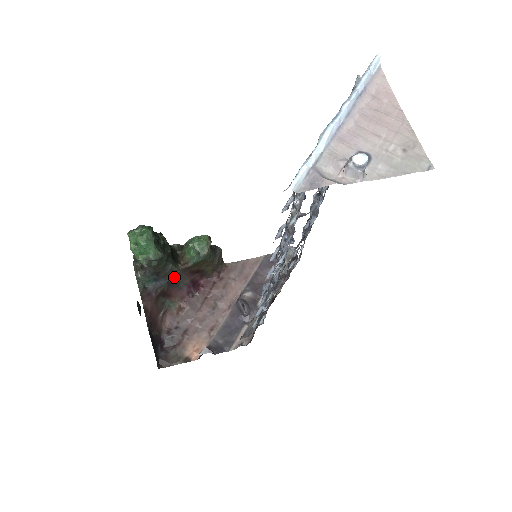
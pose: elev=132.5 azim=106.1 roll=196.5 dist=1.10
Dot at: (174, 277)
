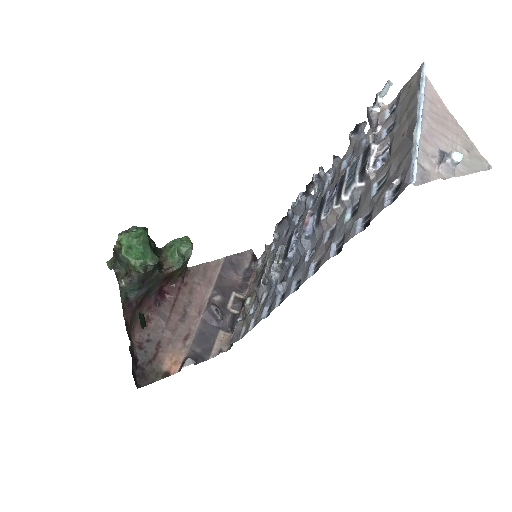
Dot at: (153, 284)
